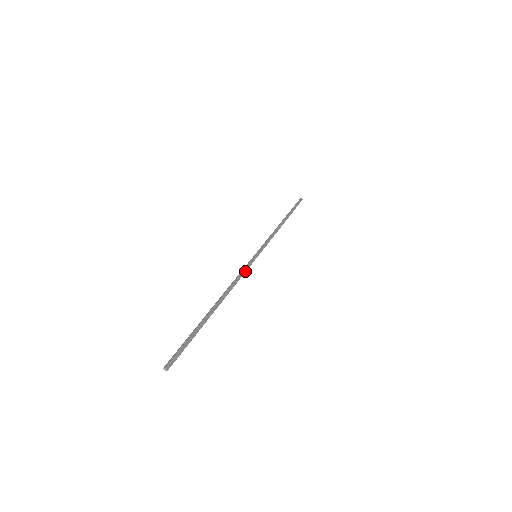
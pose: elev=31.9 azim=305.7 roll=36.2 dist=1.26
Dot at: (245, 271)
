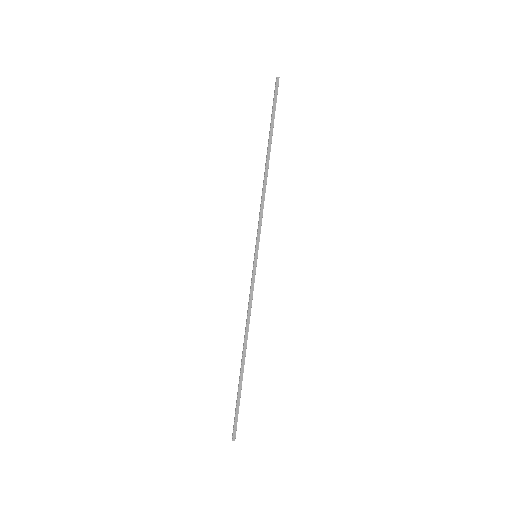
Dot at: (253, 289)
